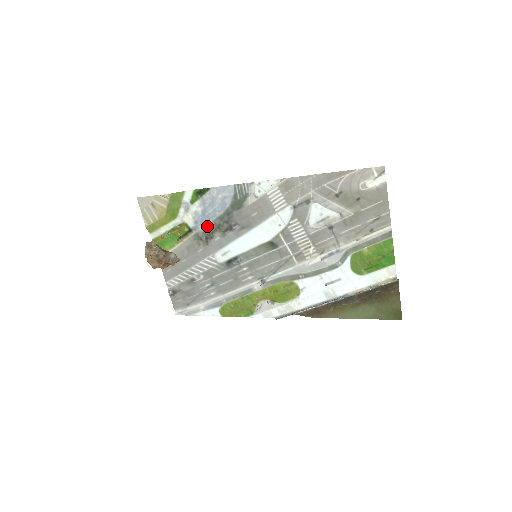
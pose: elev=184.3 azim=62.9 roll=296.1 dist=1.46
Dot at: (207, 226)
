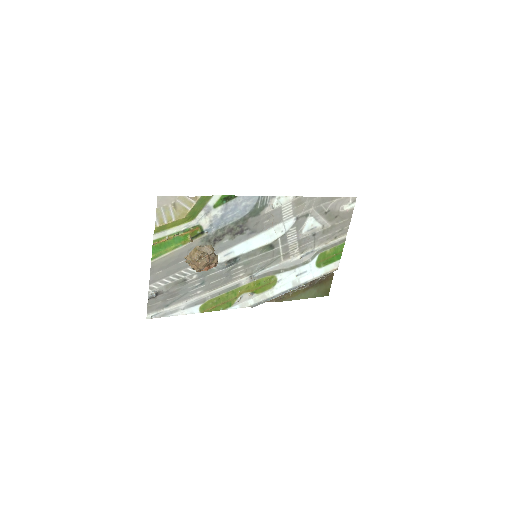
Dot at: (220, 229)
